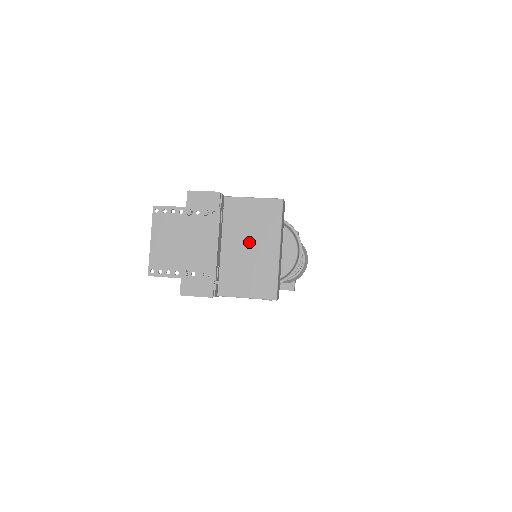
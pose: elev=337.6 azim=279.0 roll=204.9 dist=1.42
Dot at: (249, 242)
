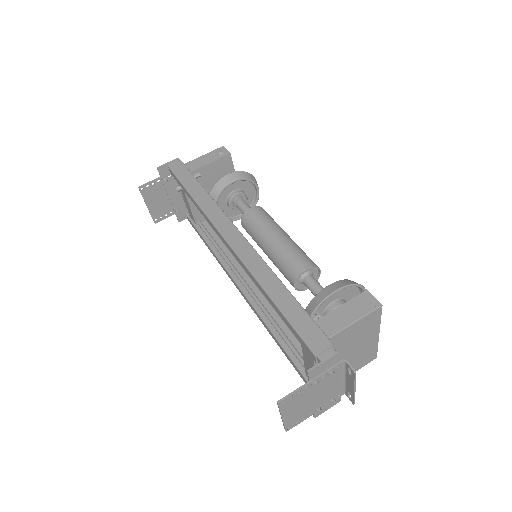
Dot at: (354, 347)
